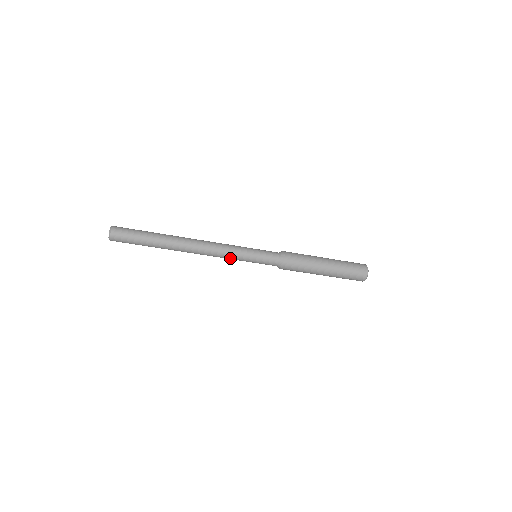
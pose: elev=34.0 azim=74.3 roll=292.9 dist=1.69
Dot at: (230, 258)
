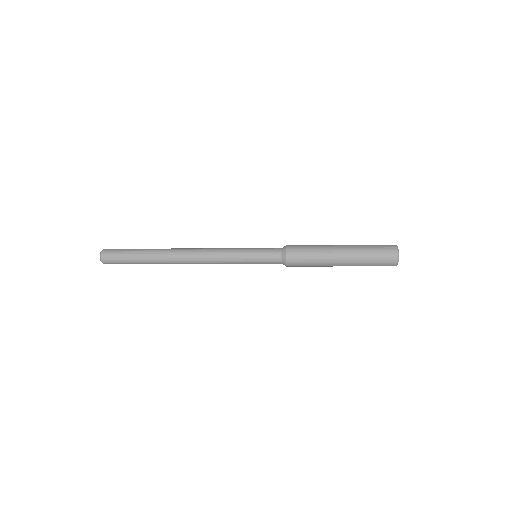
Dot at: (226, 261)
